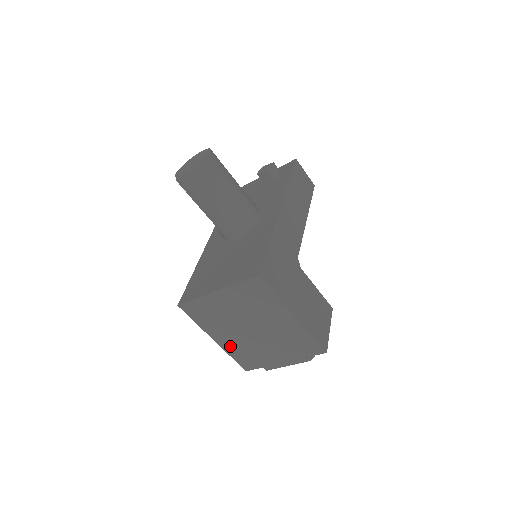
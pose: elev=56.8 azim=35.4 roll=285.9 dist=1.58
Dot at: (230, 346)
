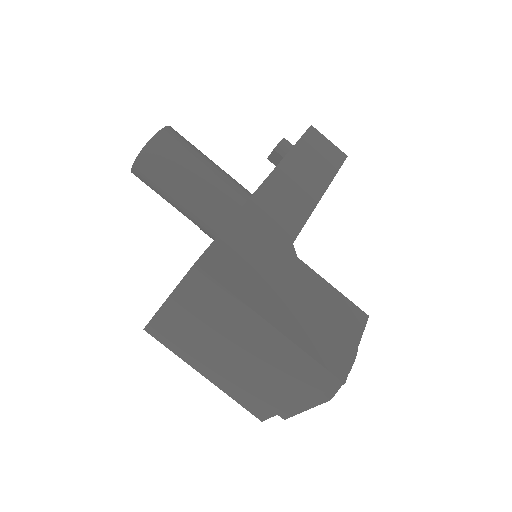
Dot at: (224, 383)
